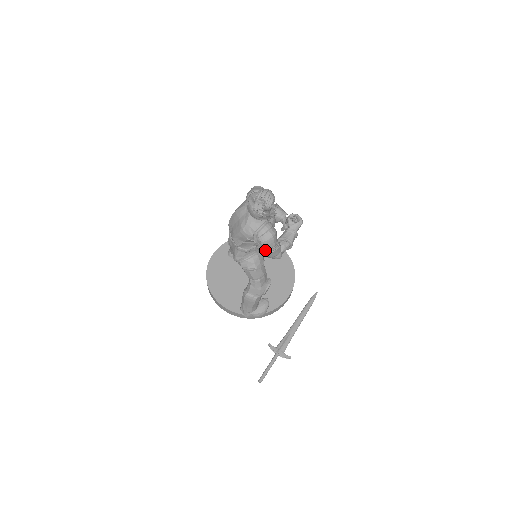
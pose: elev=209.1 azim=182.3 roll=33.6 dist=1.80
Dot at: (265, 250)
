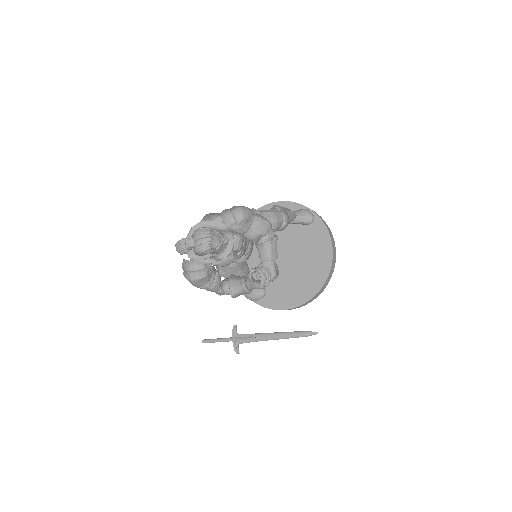
Dot at: occluded
